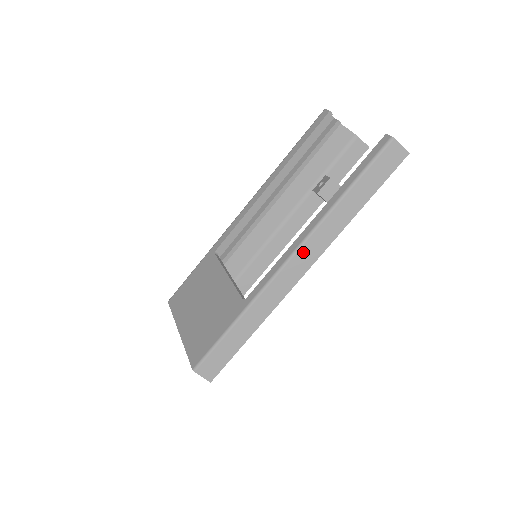
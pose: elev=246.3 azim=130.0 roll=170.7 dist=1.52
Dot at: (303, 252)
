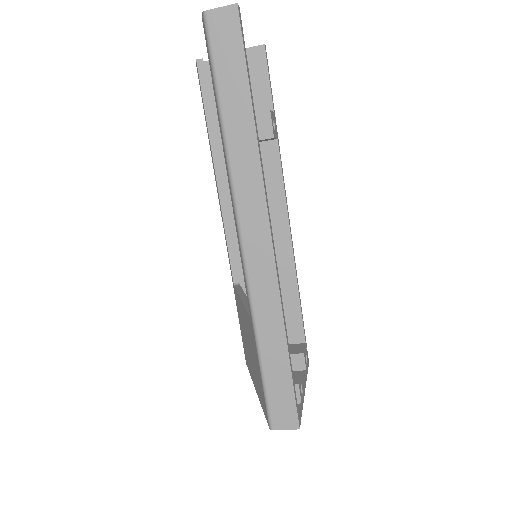
Dot at: (245, 217)
